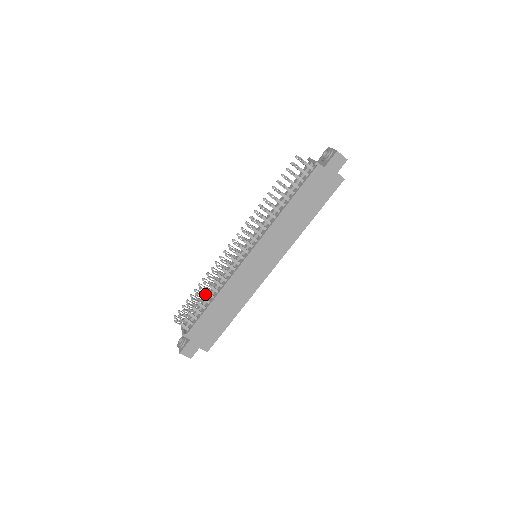
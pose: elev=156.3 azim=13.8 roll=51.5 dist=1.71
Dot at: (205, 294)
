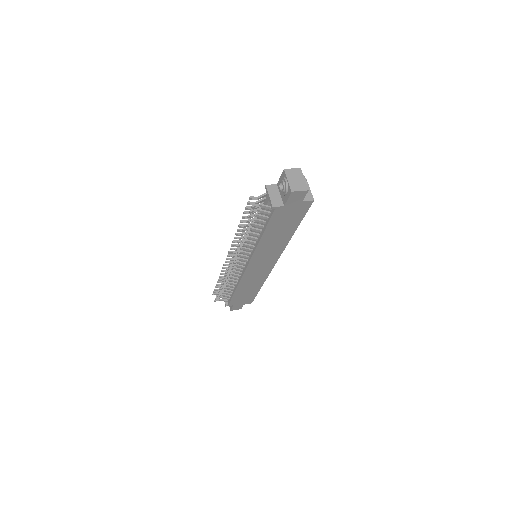
Dot at: occluded
